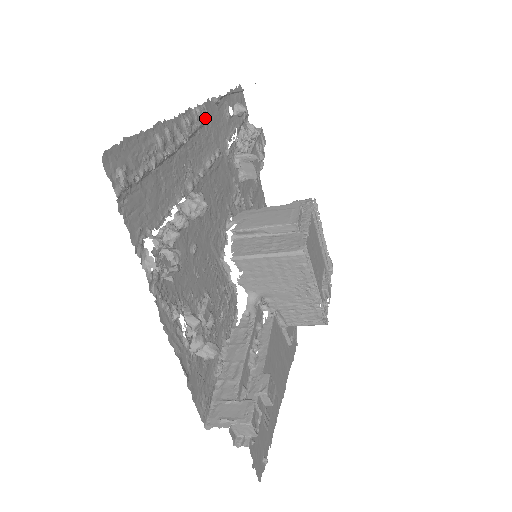
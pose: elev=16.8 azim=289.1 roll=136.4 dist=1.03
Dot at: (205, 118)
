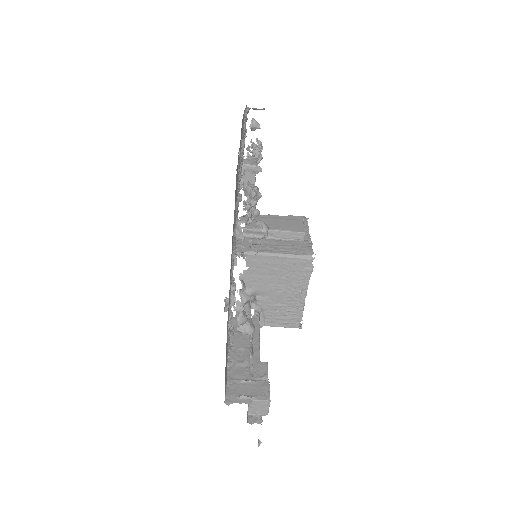
Dot at: occluded
